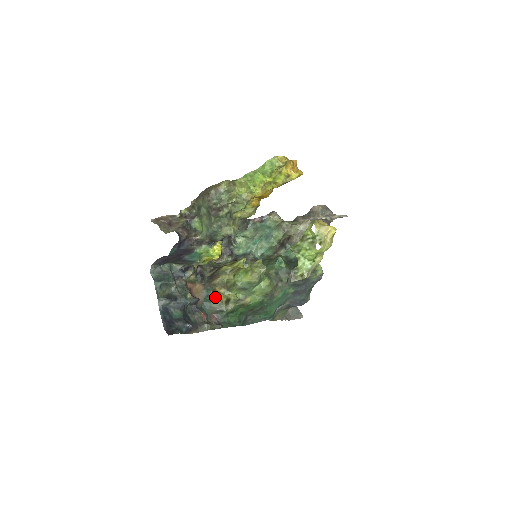
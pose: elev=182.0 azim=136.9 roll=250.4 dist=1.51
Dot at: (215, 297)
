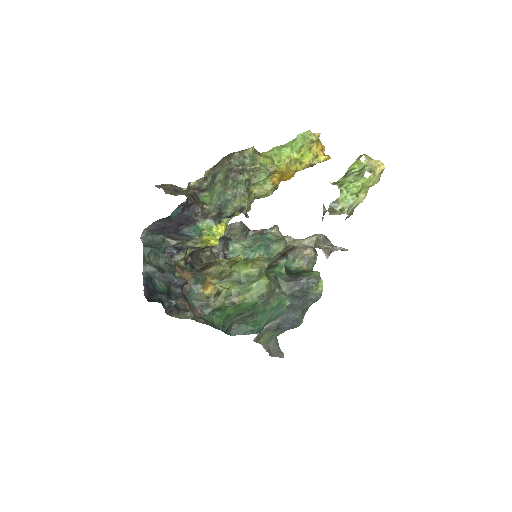
Dot at: (203, 288)
